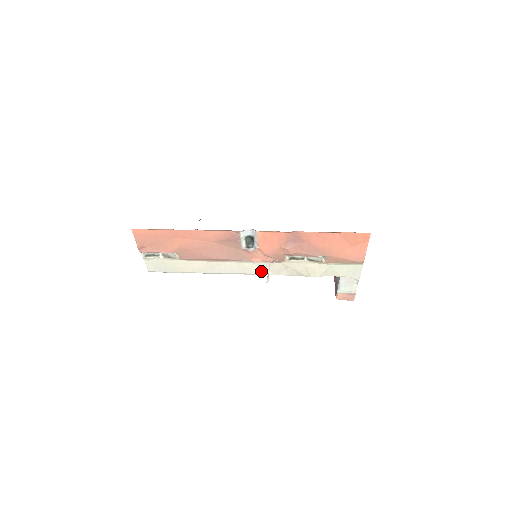
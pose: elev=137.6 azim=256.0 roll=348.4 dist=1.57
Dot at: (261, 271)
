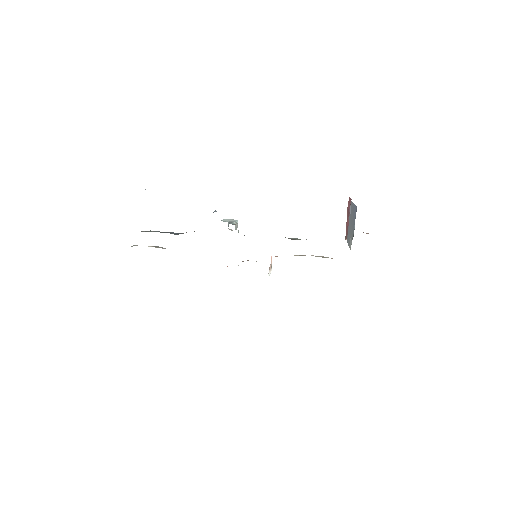
Dot at: occluded
